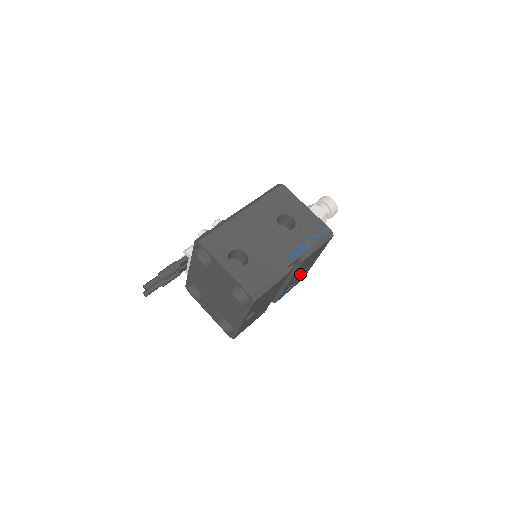
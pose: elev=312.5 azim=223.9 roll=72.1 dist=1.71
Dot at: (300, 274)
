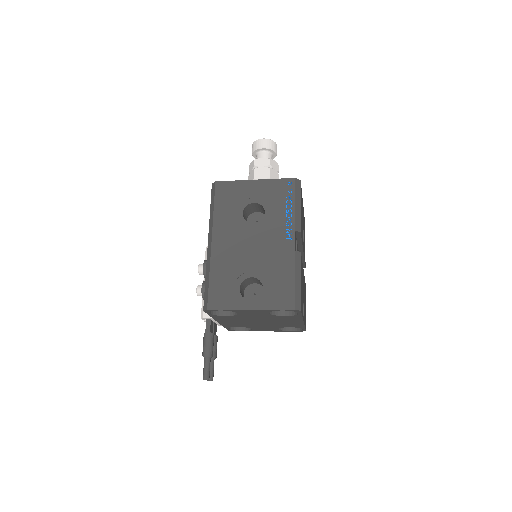
Dot at: (303, 231)
